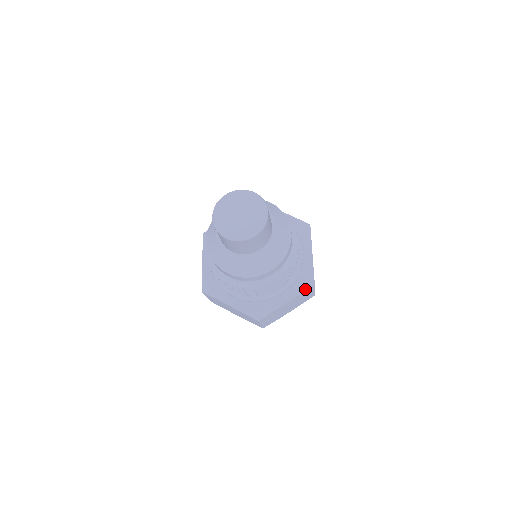
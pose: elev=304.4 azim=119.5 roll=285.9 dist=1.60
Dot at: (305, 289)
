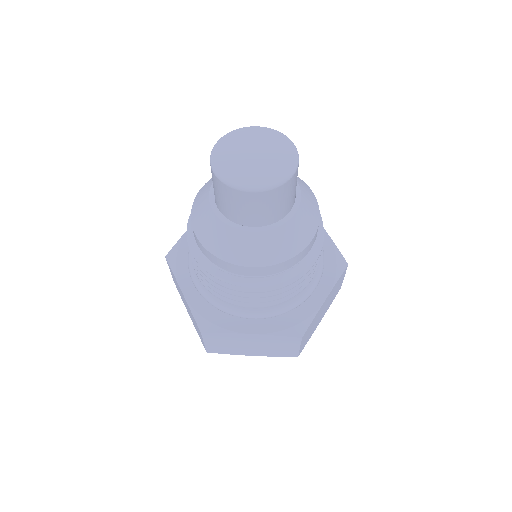
Dot at: (340, 273)
